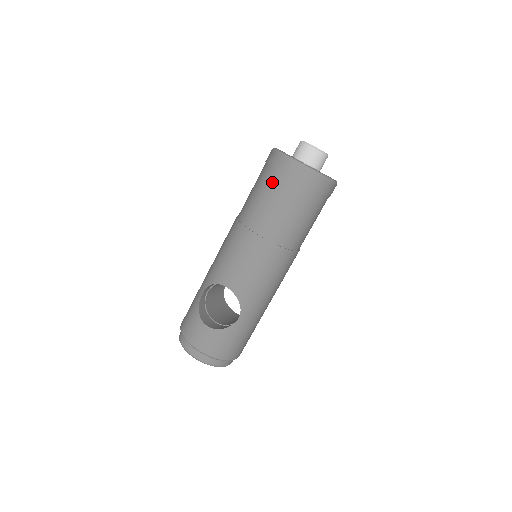
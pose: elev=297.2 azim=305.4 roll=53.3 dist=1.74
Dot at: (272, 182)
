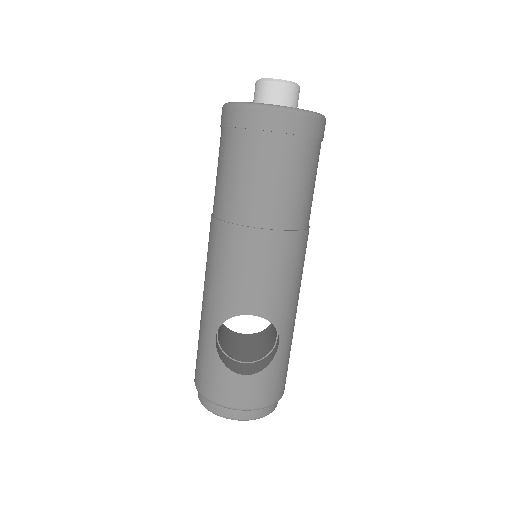
Dot at: (255, 150)
